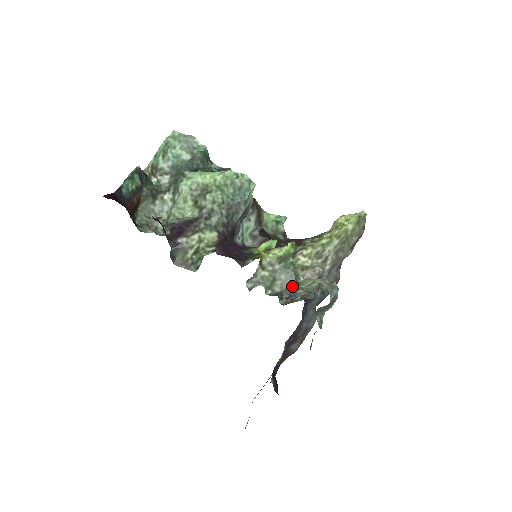
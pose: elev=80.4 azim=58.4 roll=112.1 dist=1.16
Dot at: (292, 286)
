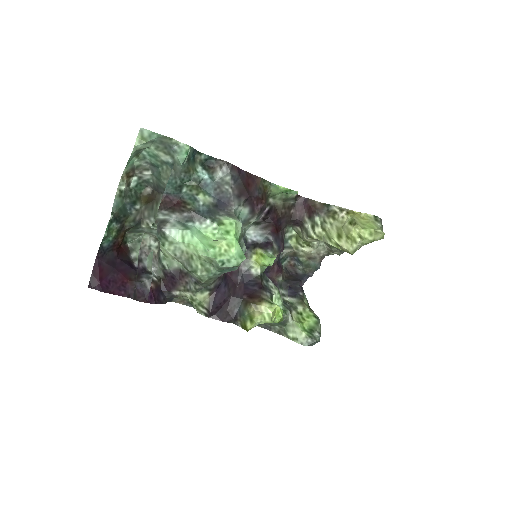
Dot at: (280, 327)
